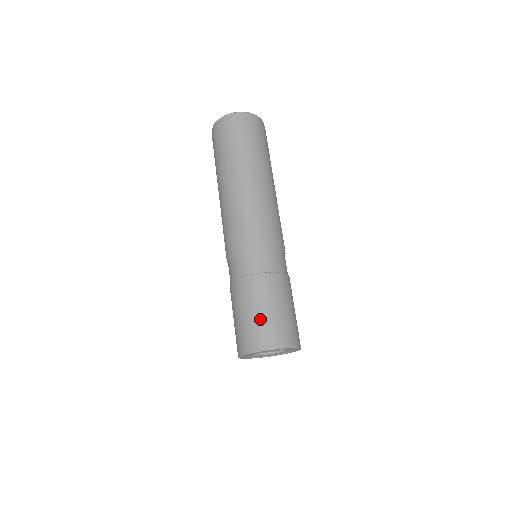
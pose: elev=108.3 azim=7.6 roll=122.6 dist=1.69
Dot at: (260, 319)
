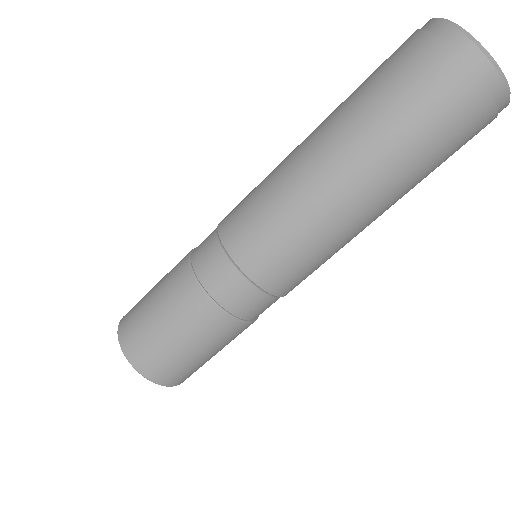
Dot at: (159, 337)
